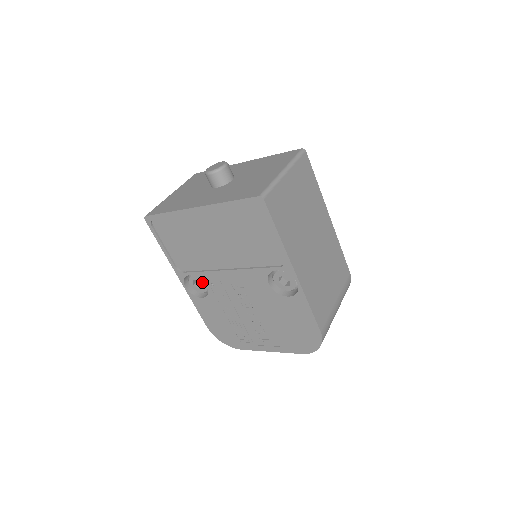
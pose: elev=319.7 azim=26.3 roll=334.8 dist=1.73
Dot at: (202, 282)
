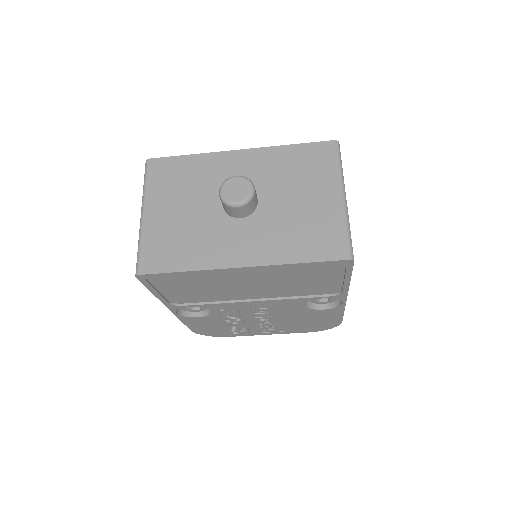
Dot at: occluded
